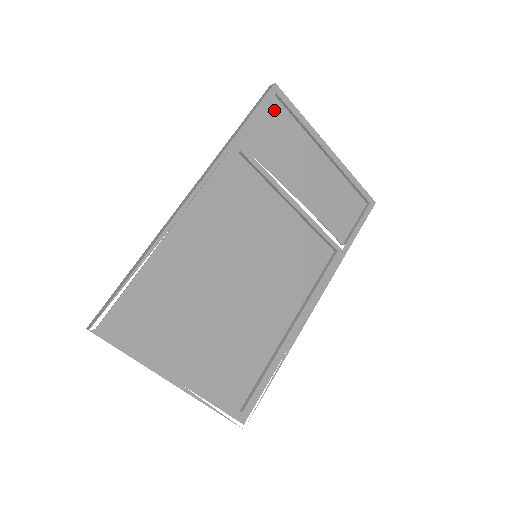
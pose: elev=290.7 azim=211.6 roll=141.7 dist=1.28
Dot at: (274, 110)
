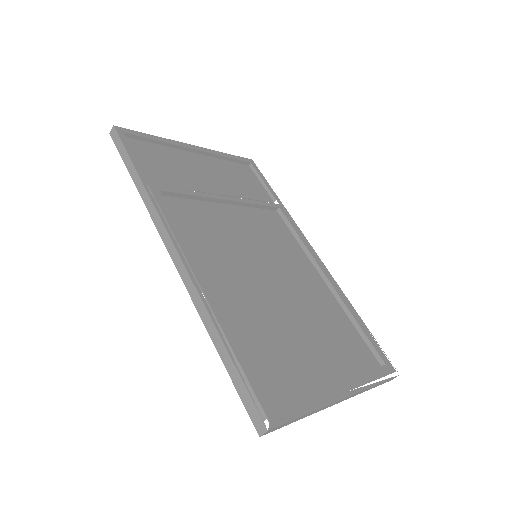
Dot at: (135, 147)
